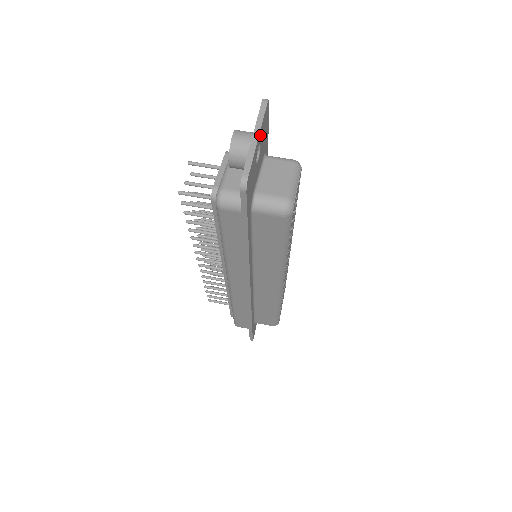
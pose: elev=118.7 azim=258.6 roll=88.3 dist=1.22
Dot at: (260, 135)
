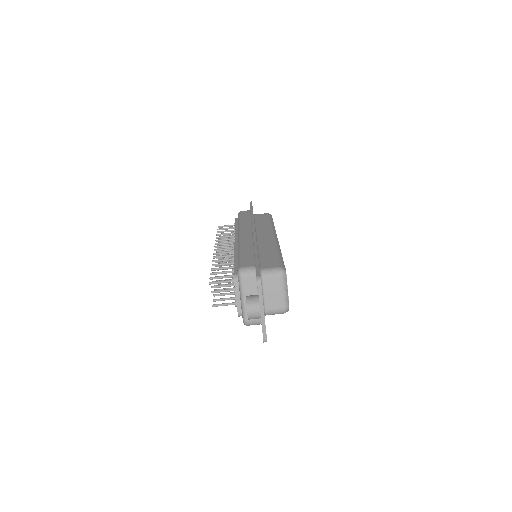
Dot at: (263, 305)
